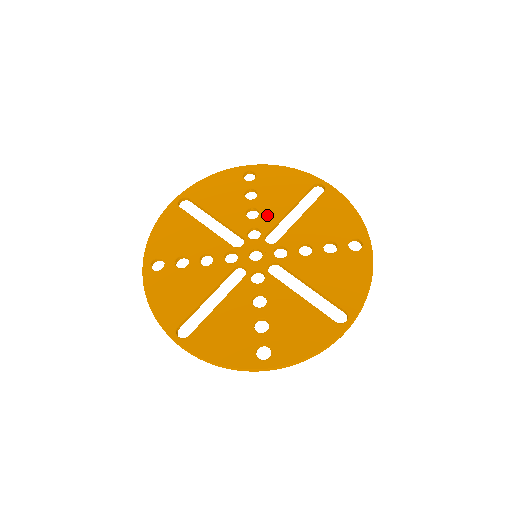
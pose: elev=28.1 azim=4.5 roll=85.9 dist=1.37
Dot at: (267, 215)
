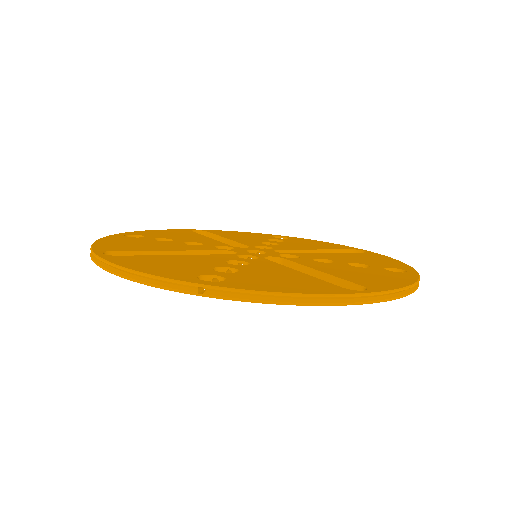
Dot at: (287, 246)
